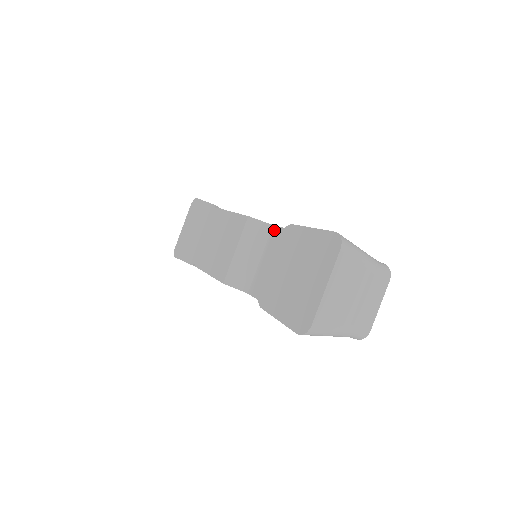
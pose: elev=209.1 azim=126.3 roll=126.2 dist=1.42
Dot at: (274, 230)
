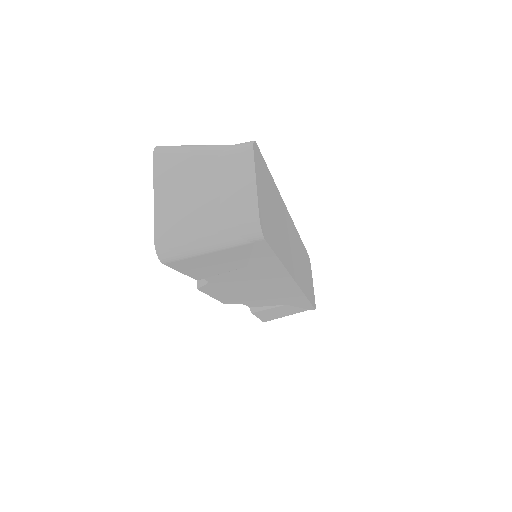
Dot at: occluded
